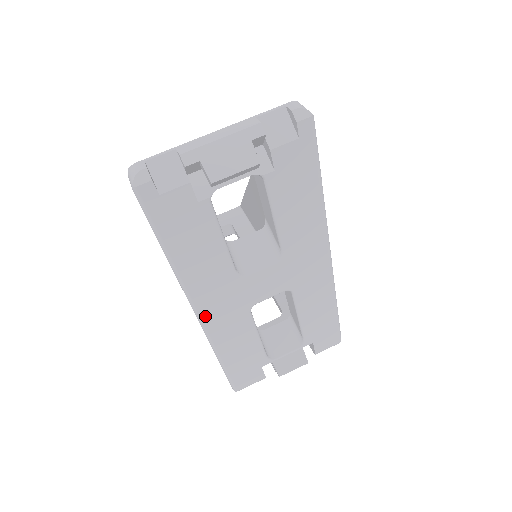
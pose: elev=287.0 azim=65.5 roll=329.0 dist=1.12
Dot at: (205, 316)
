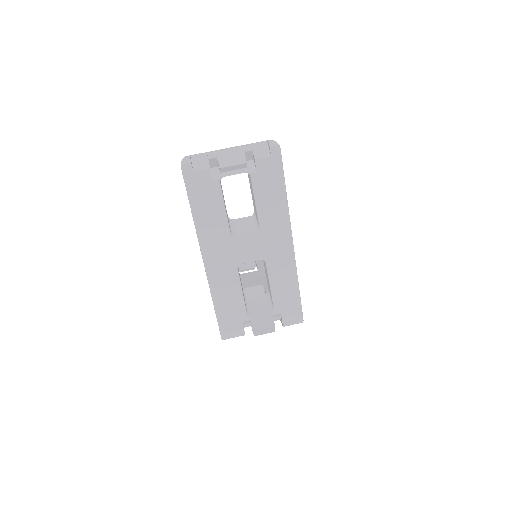
Dot at: (208, 262)
